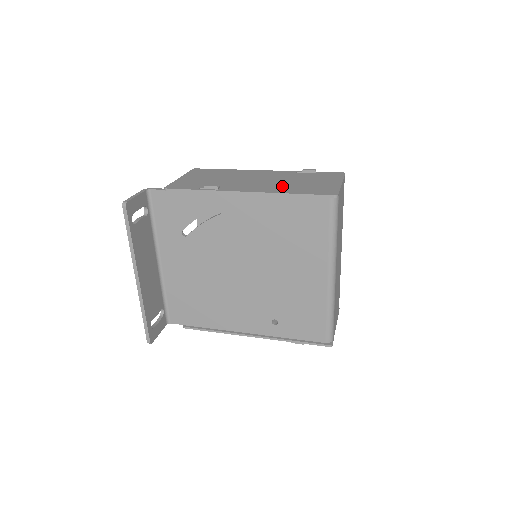
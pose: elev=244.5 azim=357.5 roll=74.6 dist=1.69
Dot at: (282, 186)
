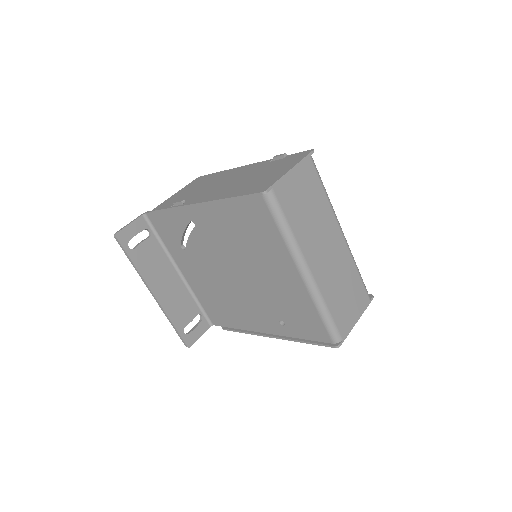
Dot at: (234, 187)
